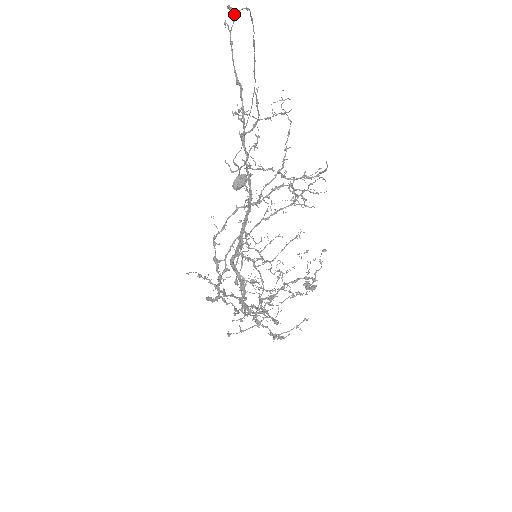
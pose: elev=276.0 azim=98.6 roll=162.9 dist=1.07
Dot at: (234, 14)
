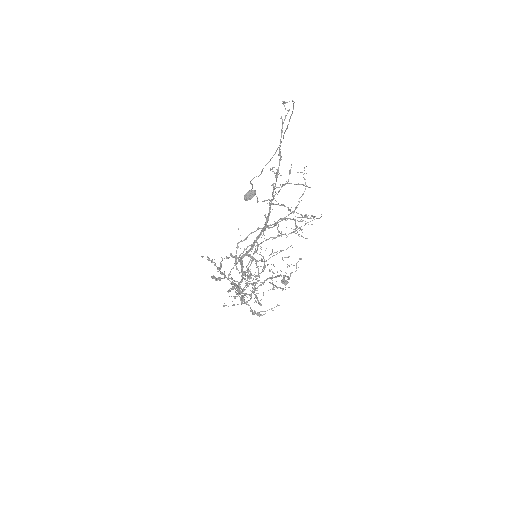
Dot at: occluded
